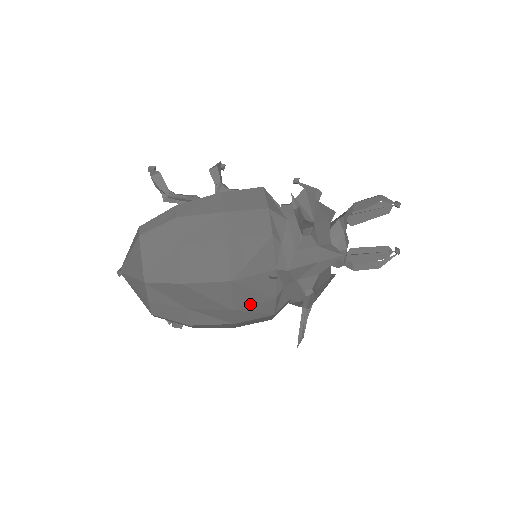
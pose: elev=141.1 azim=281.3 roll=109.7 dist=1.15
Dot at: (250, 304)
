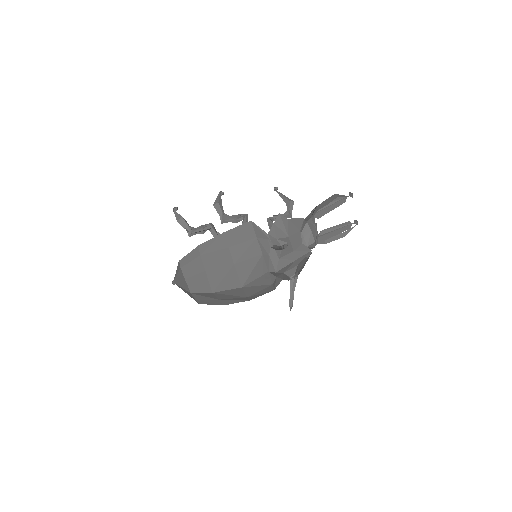
Dot at: (257, 292)
